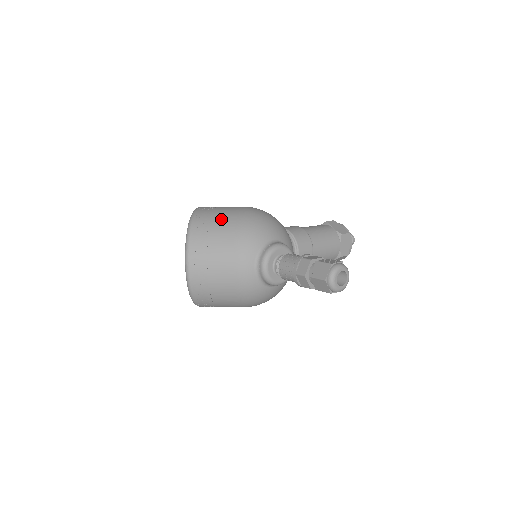
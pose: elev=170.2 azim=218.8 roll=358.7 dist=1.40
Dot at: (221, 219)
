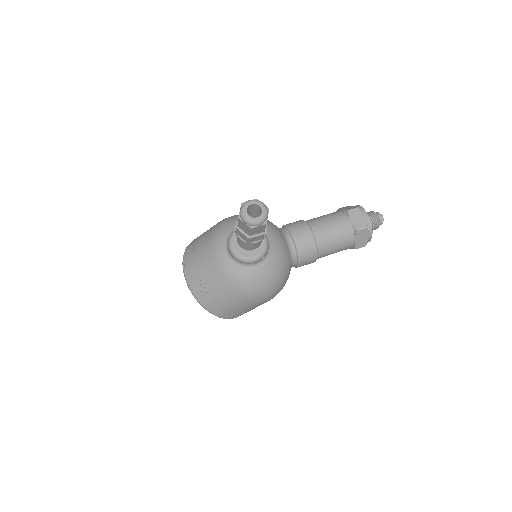
Dot at: (205, 232)
